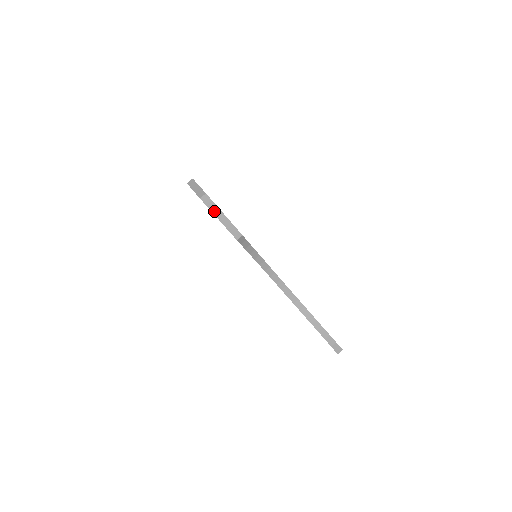
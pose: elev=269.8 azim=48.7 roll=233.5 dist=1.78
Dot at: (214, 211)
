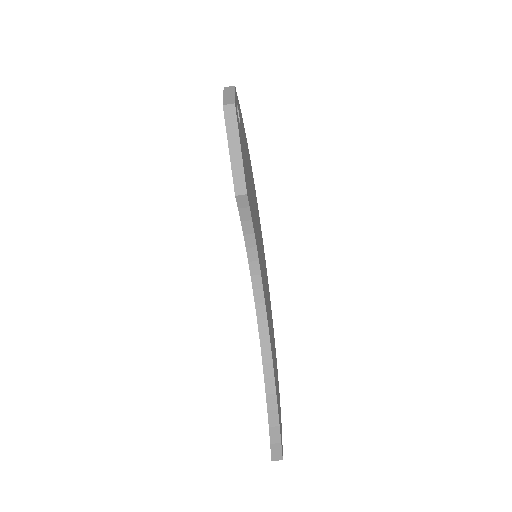
Dot at: (230, 135)
